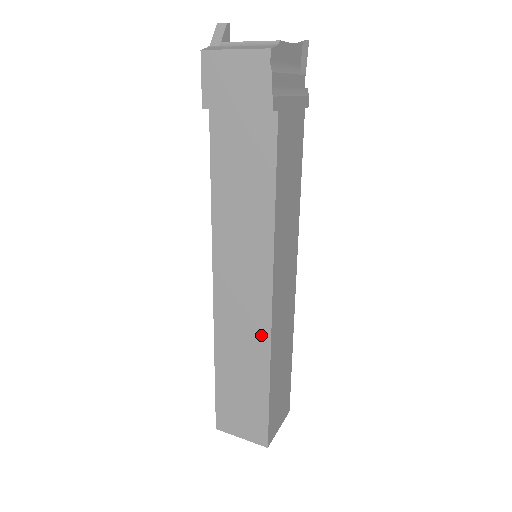
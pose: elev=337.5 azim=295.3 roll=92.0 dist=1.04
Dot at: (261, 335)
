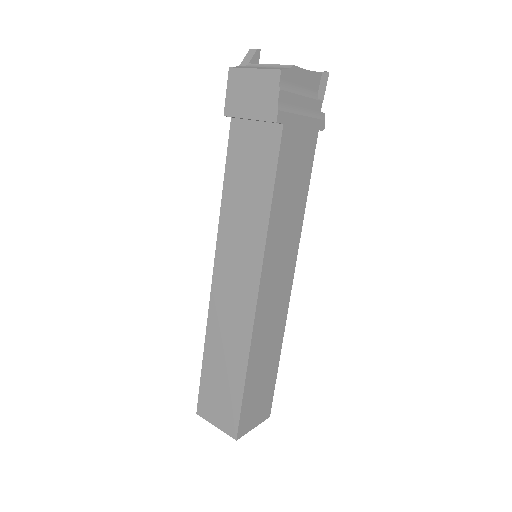
Dot at: (245, 327)
